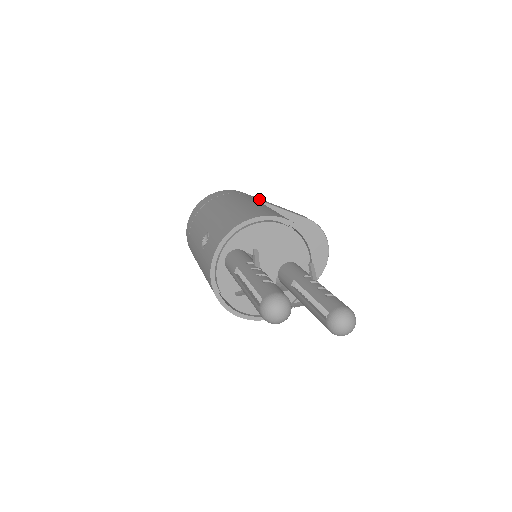
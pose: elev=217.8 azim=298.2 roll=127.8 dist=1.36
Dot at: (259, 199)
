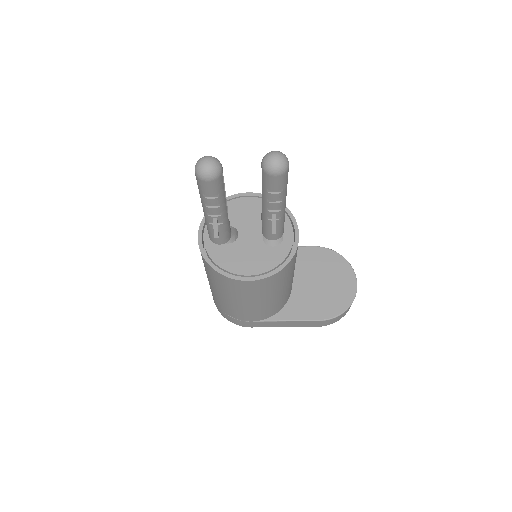
Dot at: occluded
